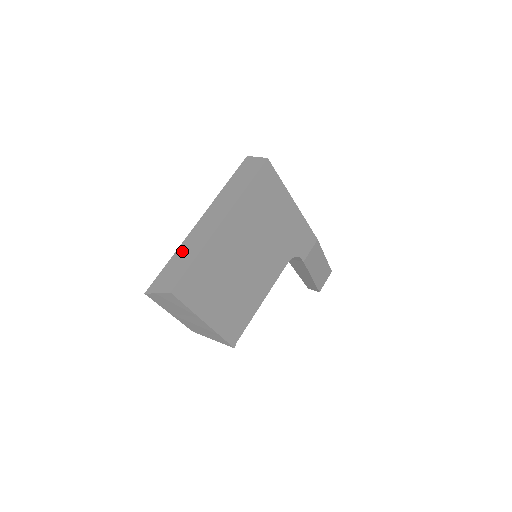
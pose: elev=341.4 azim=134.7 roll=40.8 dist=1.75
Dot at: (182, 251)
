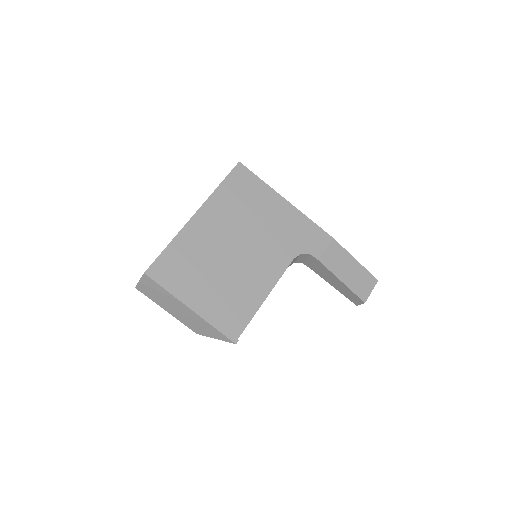
Dot at: occluded
